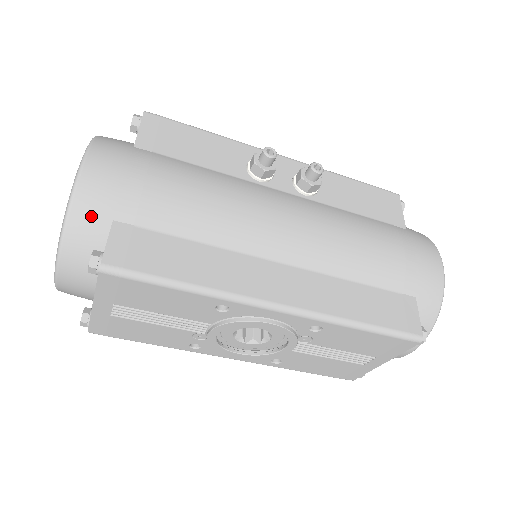
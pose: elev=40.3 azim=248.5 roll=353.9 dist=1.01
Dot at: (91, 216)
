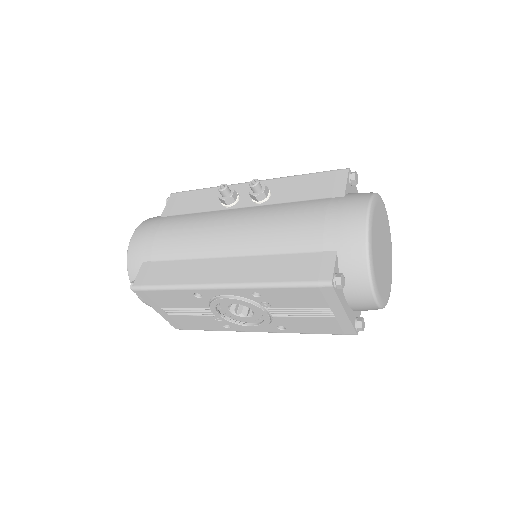
Dot at: (135, 263)
